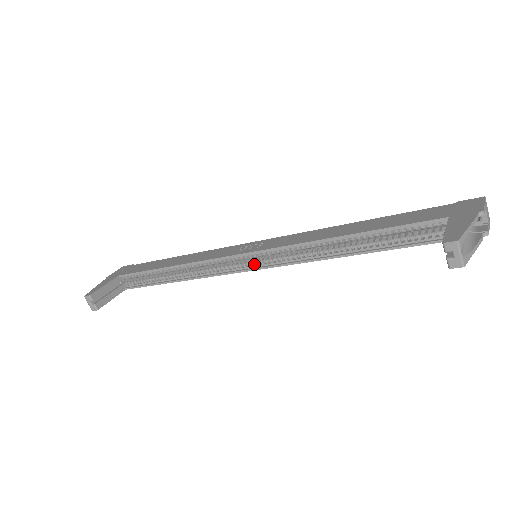
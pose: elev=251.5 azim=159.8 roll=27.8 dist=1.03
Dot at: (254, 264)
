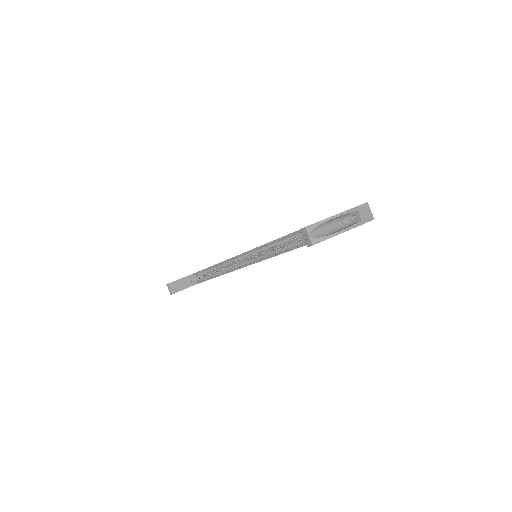
Dot at: (251, 260)
